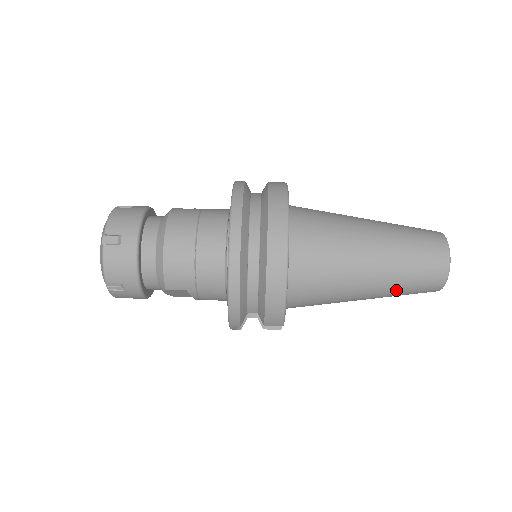
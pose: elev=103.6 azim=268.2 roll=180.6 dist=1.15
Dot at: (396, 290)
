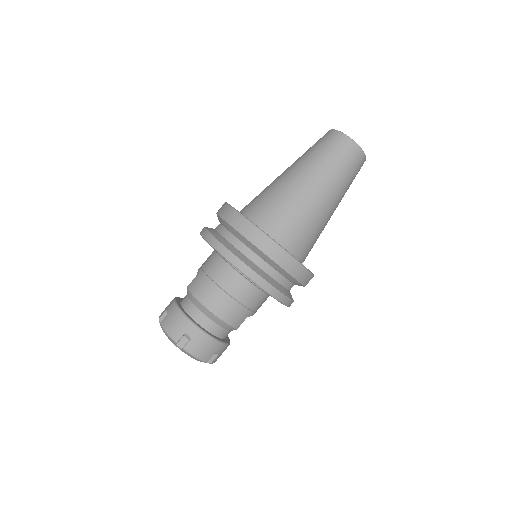
Dot at: (346, 189)
